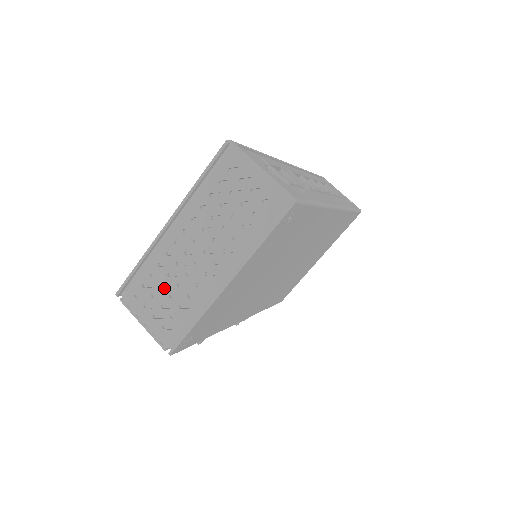
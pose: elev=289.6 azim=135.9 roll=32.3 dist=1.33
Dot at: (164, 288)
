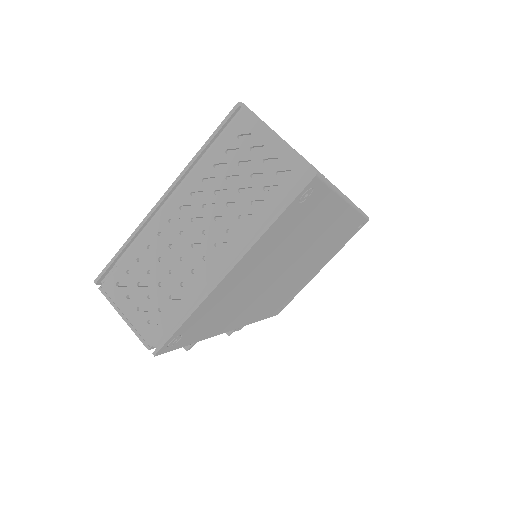
Dot at: (153, 275)
